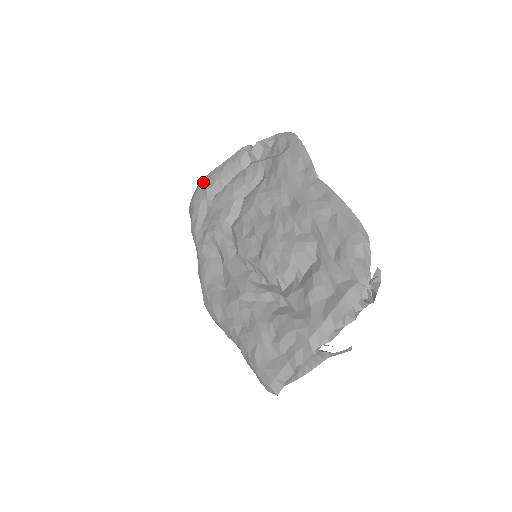
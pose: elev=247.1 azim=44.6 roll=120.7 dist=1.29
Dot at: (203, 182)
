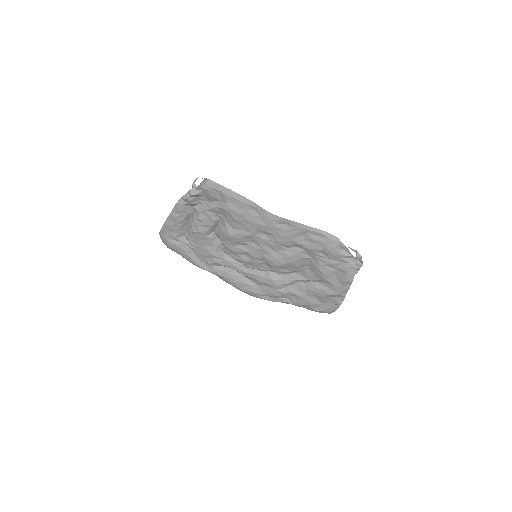
Dot at: (164, 233)
